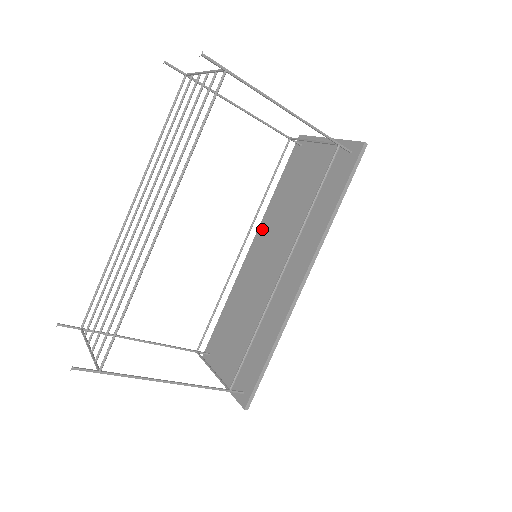
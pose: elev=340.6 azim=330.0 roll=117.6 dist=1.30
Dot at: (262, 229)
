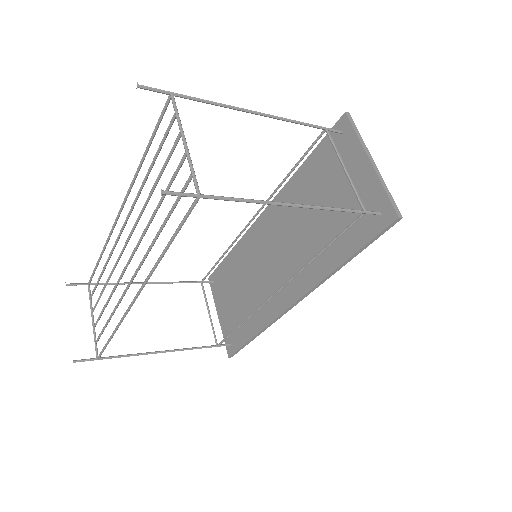
Dot at: occluded
